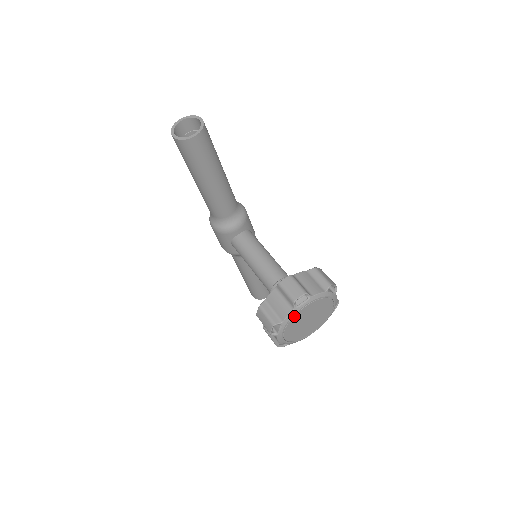
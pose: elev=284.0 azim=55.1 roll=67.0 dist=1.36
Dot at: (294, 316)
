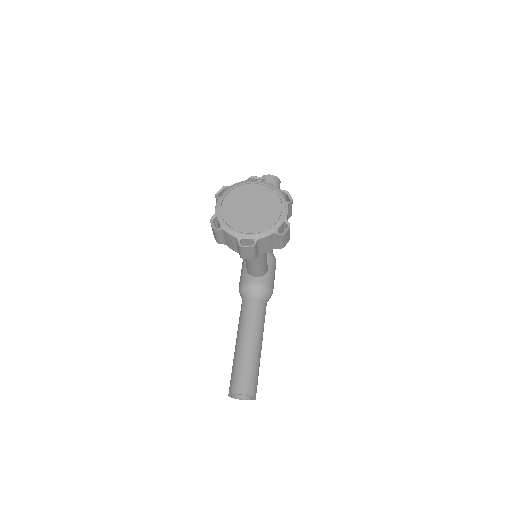
Dot at: (242, 186)
